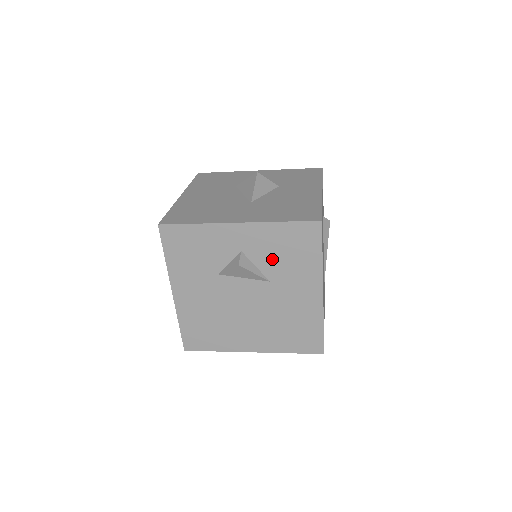
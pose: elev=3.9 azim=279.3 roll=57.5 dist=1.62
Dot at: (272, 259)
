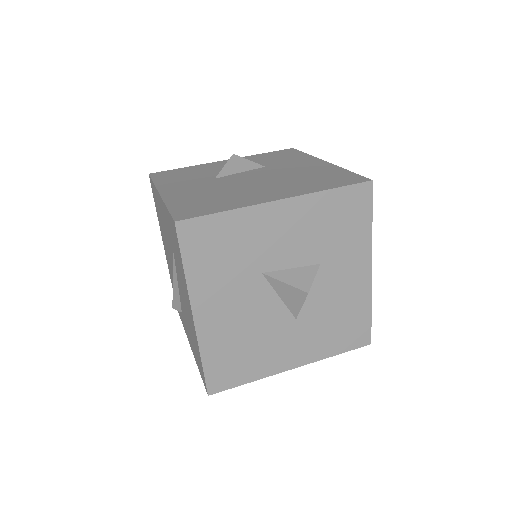
Dot at: occluded
